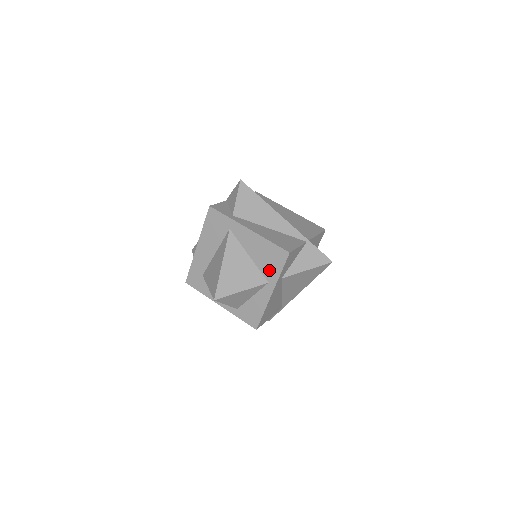
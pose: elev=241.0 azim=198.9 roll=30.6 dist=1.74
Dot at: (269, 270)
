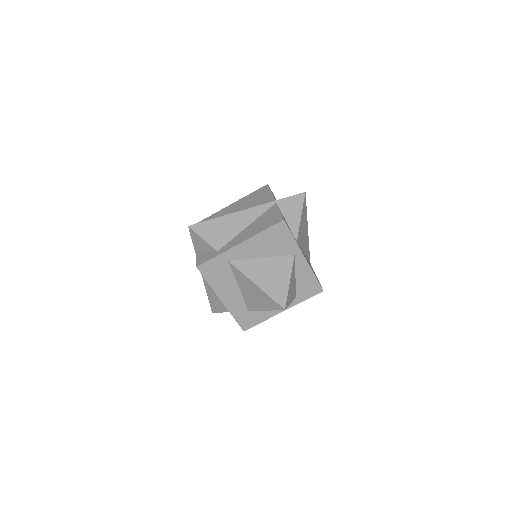
Dot at: (285, 248)
